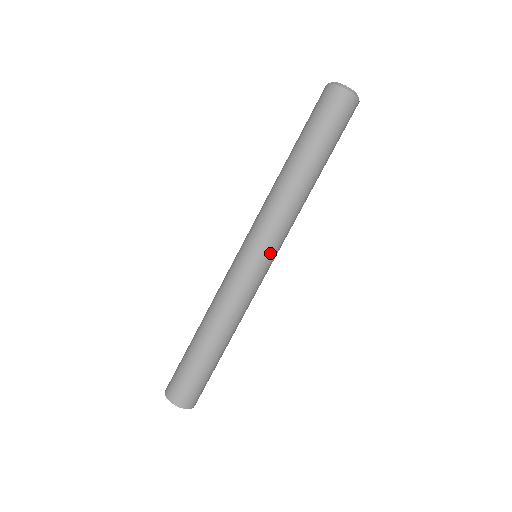
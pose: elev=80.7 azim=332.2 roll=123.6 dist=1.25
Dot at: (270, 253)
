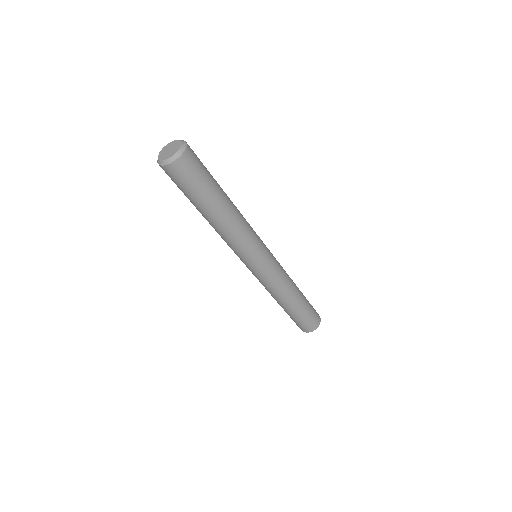
Dot at: (264, 247)
